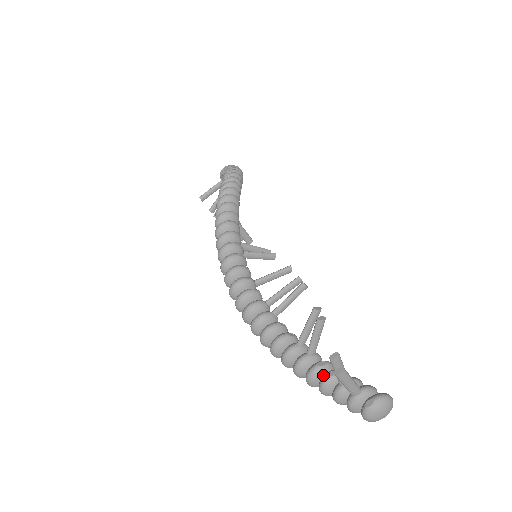
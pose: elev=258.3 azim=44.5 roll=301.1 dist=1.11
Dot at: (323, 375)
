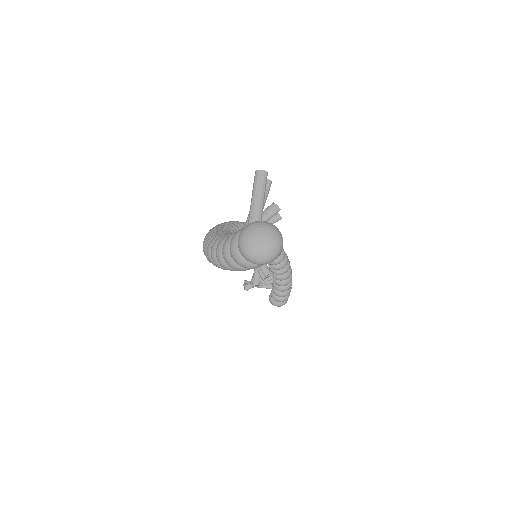
Dot at: occluded
